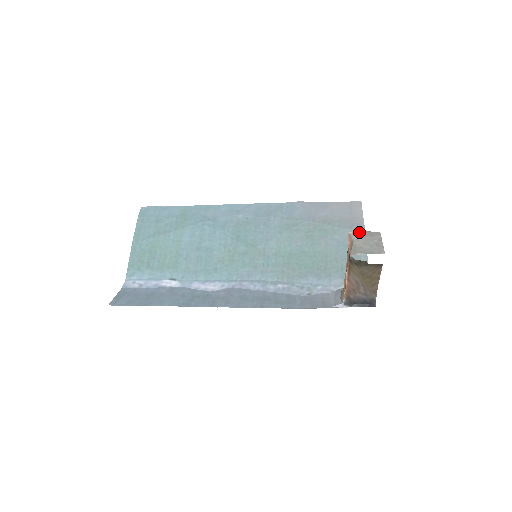
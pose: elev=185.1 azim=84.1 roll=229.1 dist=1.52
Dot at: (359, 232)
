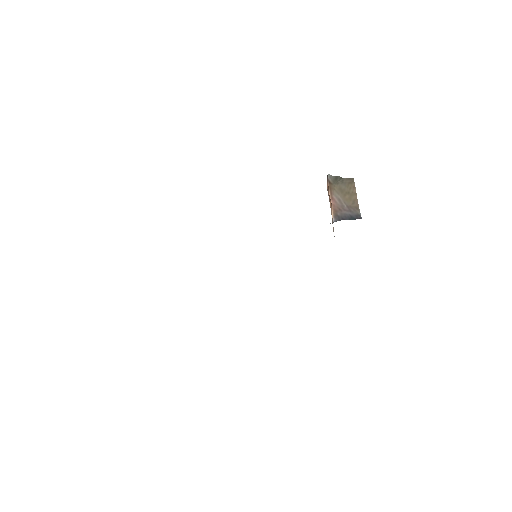
Dot at: occluded
